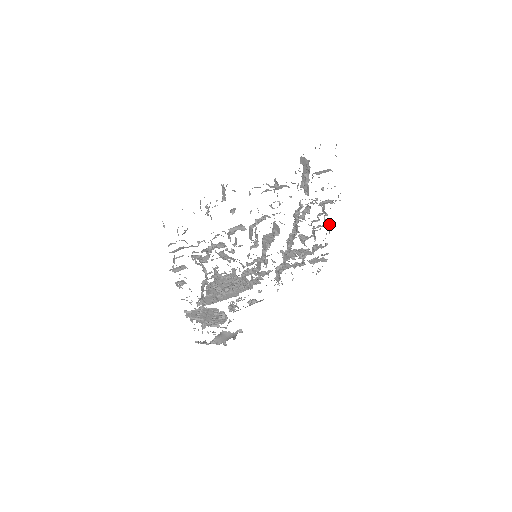
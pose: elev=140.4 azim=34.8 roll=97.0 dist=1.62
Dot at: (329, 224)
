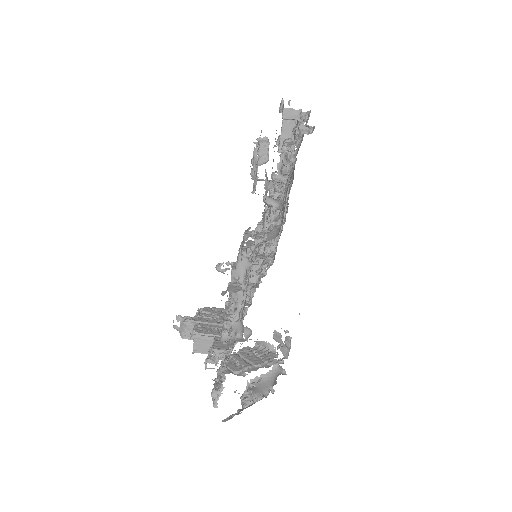
Dot at: occluded
